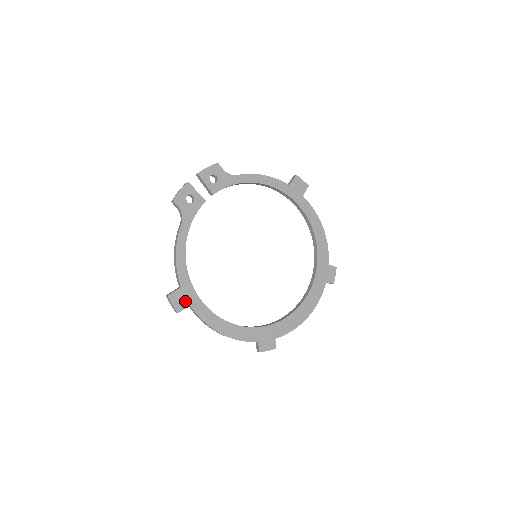
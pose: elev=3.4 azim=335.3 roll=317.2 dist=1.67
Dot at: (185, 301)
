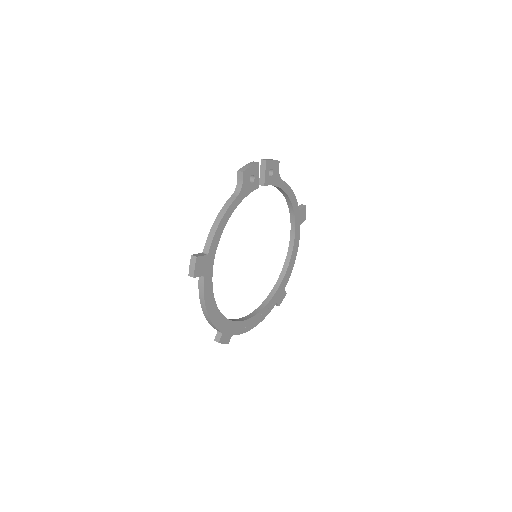
Dot at: (204, 269)
